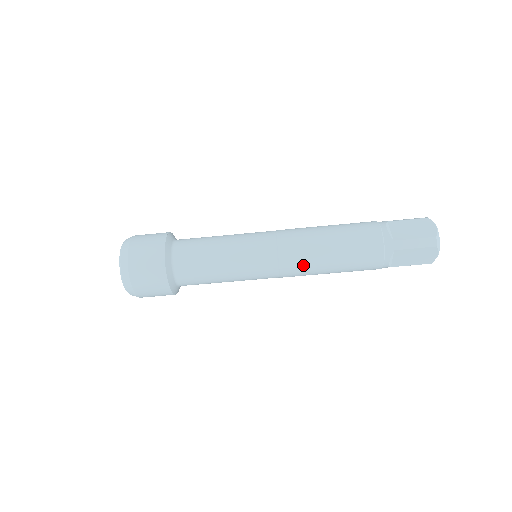
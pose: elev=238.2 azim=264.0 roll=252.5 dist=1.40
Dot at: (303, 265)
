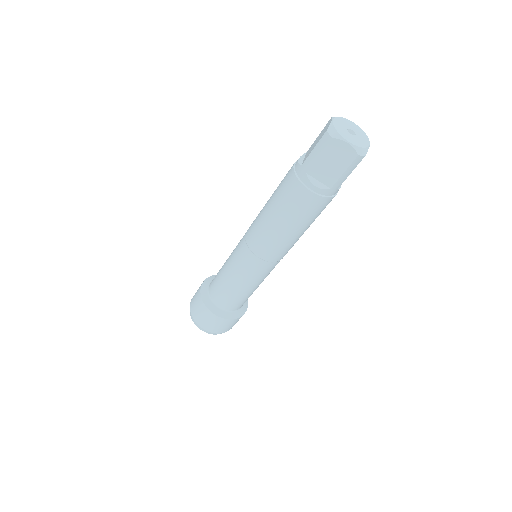
Dot at: (264, 240)
